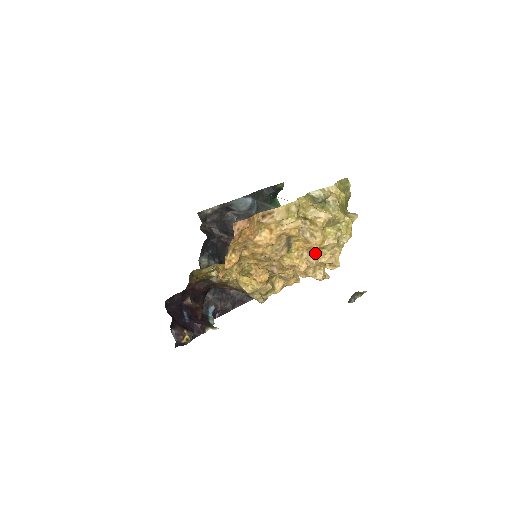
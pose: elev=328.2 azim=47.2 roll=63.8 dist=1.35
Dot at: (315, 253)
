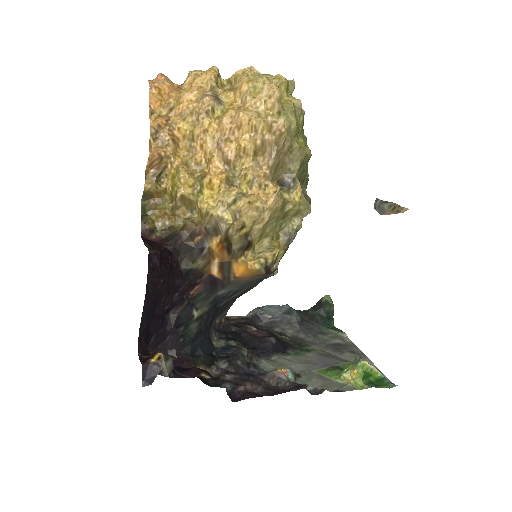
Dot at: occluded
